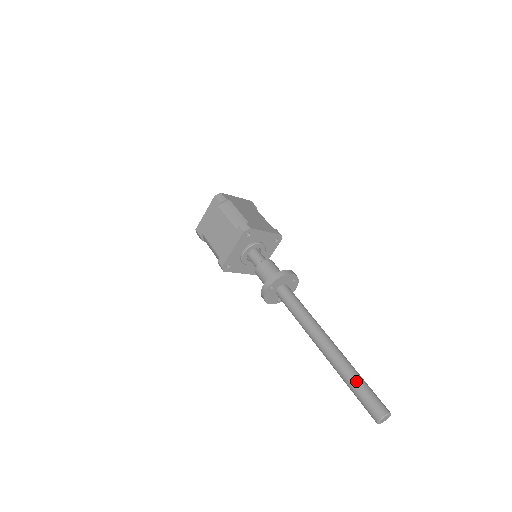
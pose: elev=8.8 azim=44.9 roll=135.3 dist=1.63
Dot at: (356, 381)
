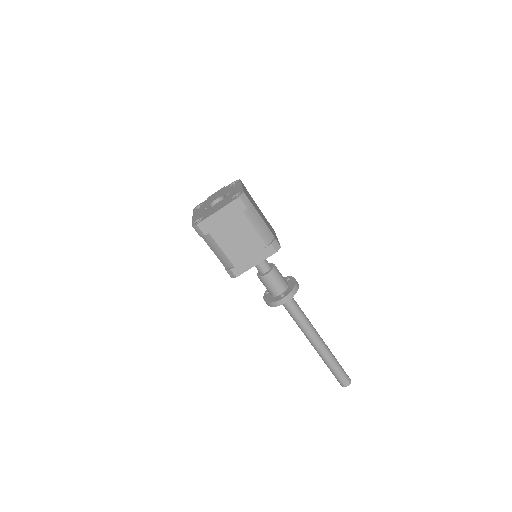
Dot at: (337, 366)
